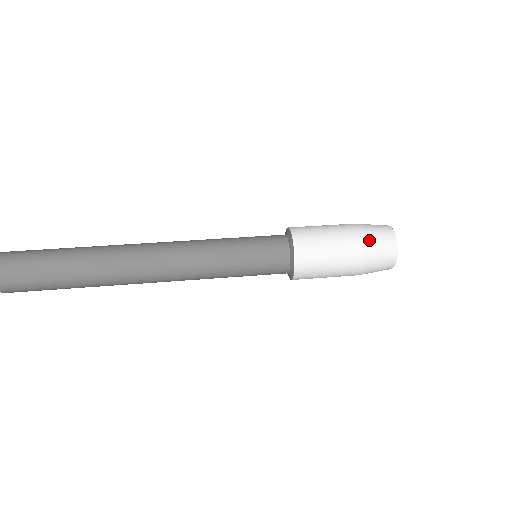
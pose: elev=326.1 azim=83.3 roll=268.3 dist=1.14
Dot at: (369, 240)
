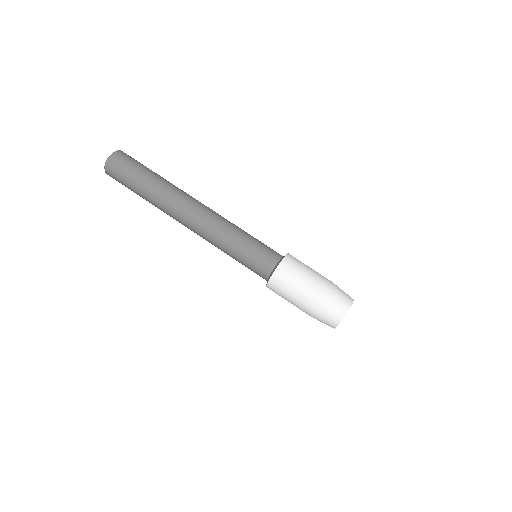
Dot at: occluded
